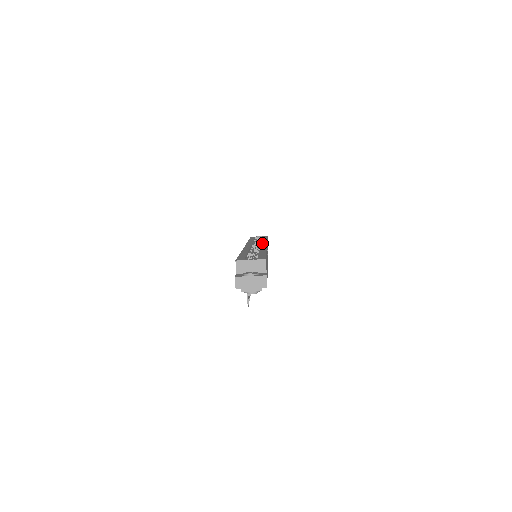
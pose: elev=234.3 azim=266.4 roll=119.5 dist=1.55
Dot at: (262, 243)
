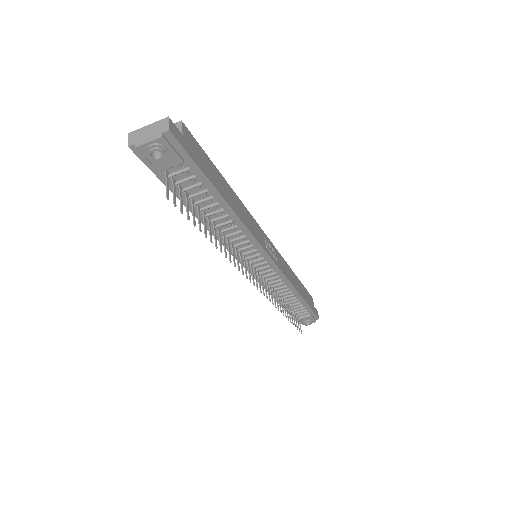
Dot at: occluded
